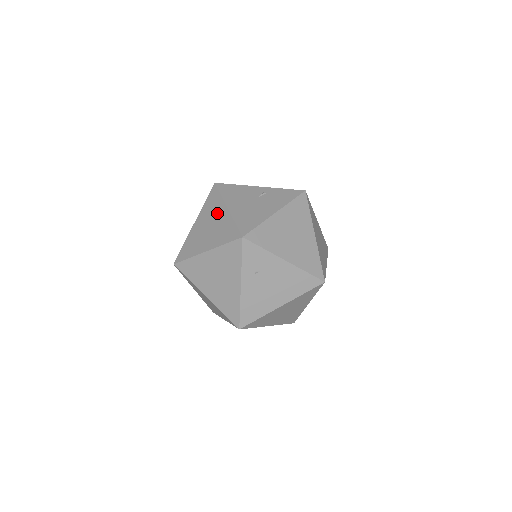
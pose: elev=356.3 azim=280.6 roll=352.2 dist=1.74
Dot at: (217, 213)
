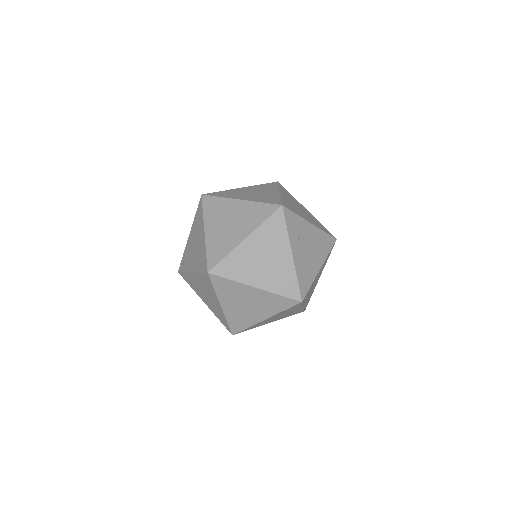
Dot at: (230, 209)
